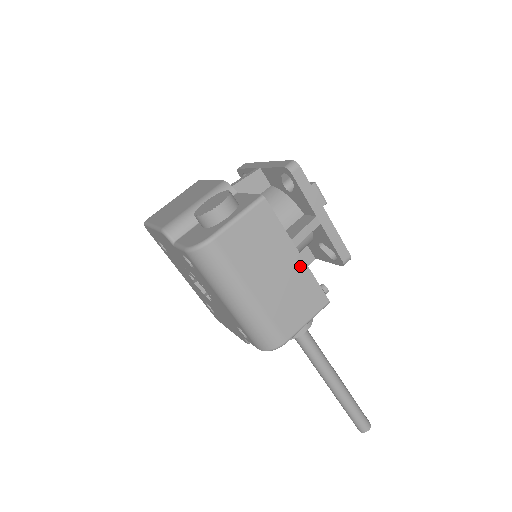
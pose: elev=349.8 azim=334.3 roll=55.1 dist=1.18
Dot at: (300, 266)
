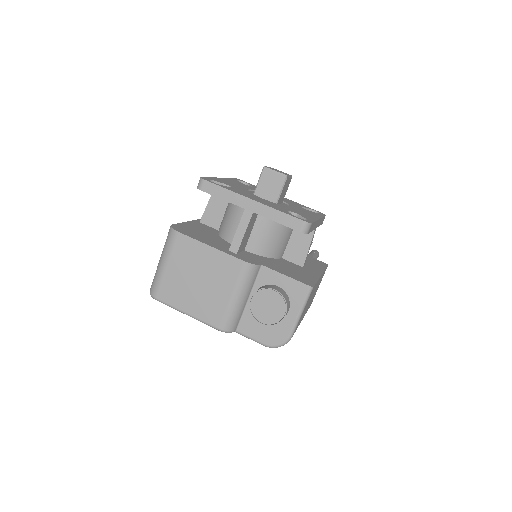
Dot at: occluded
